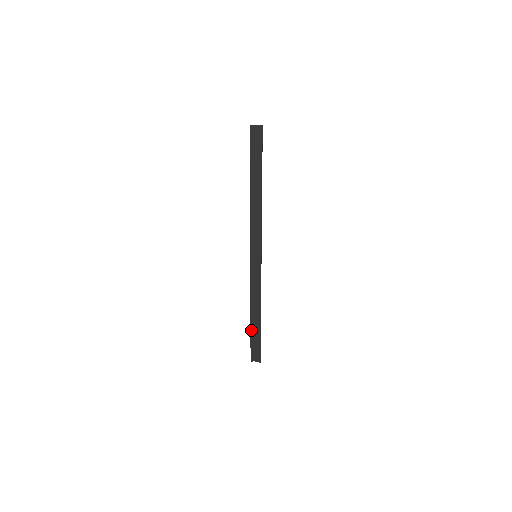
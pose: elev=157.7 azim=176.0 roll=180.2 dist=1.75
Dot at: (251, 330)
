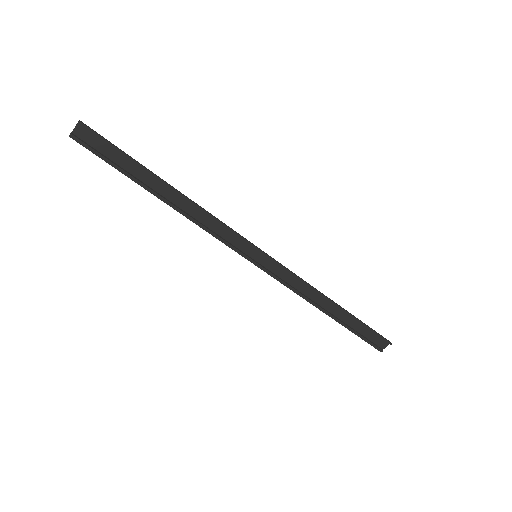
Dot at: occluded
